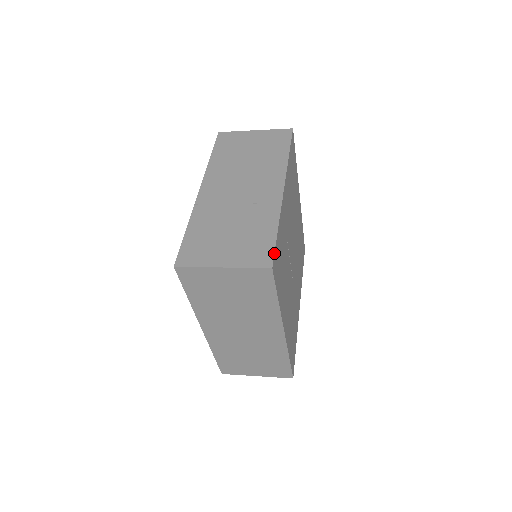
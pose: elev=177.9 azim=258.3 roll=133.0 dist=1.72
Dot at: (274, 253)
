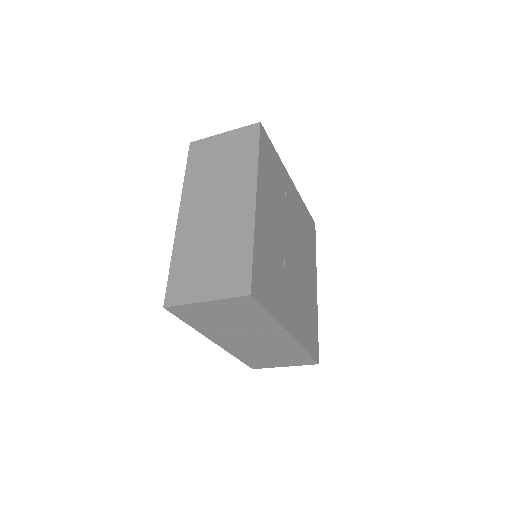
Dot at: (266, 133)
